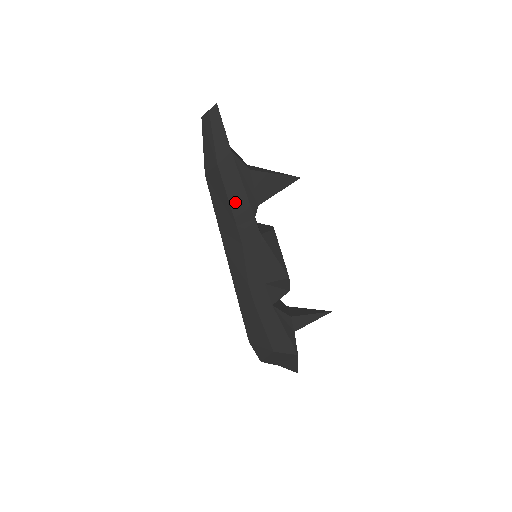
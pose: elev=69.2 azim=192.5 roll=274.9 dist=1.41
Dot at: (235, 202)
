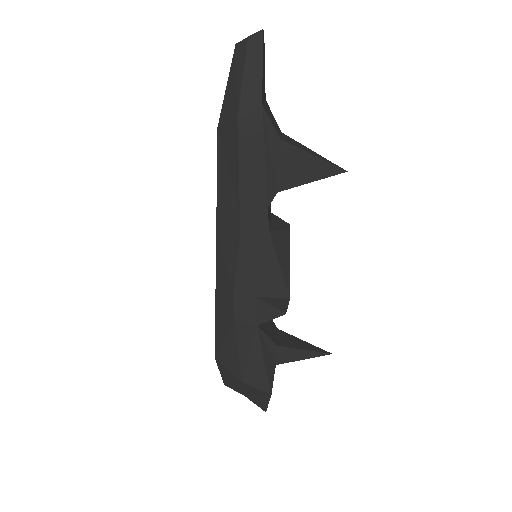
Dot at: (247, 178)
